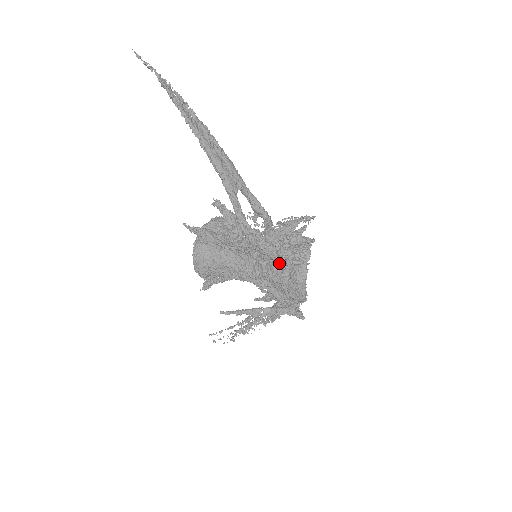
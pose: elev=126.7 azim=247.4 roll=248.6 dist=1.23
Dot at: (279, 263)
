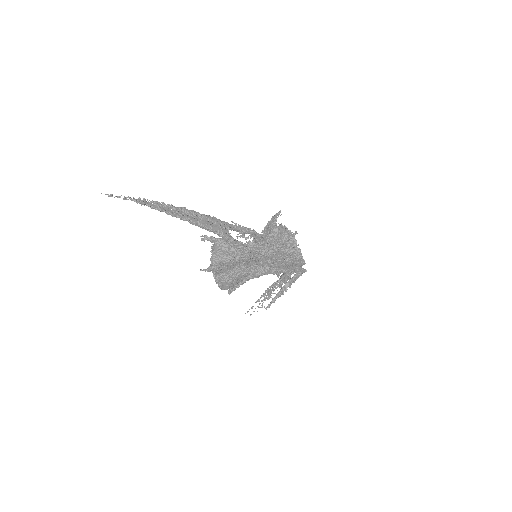
Dot at: (280, 257)
